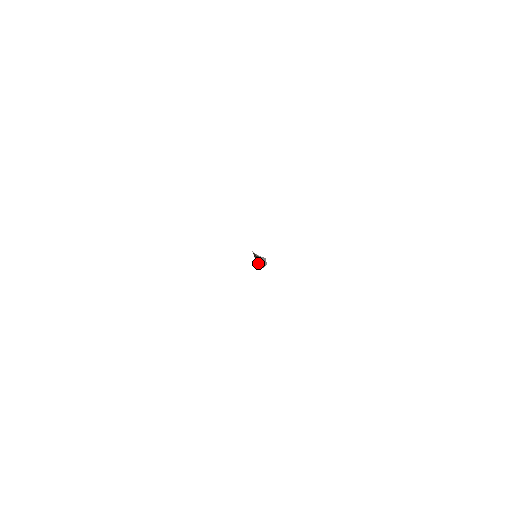
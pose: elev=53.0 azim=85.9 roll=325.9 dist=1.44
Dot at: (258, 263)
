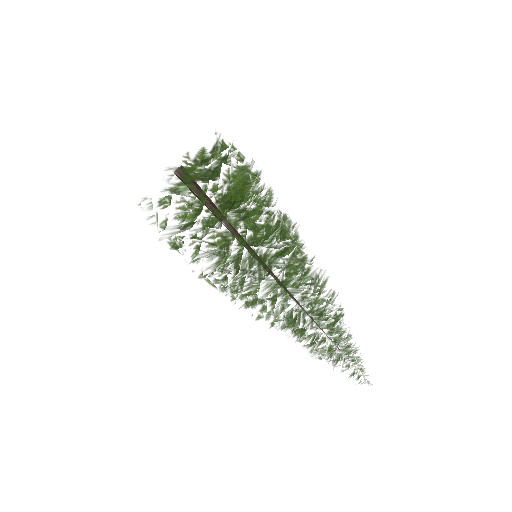
Dot at: occluded
